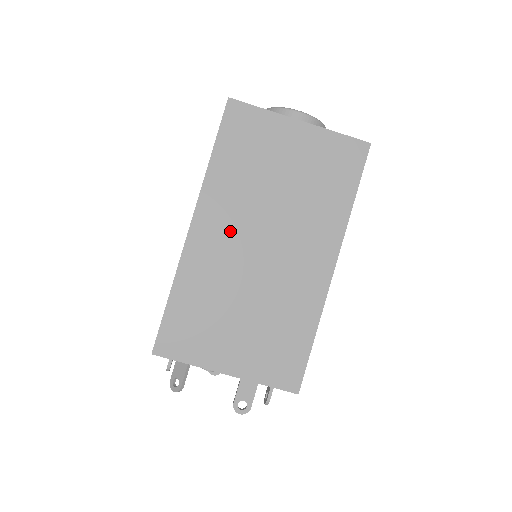
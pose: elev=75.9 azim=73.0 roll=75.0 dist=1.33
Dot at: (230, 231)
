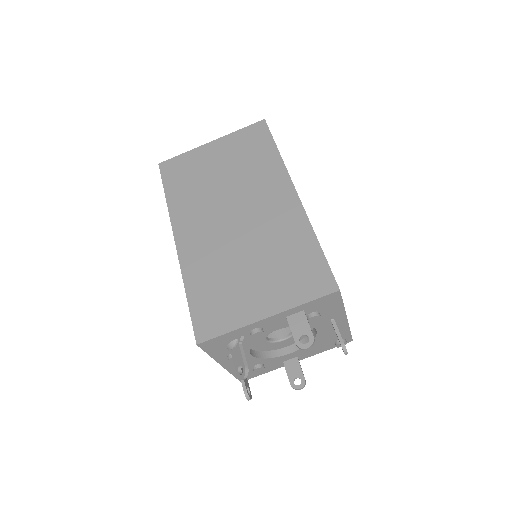
Dot at: (205, 225)
